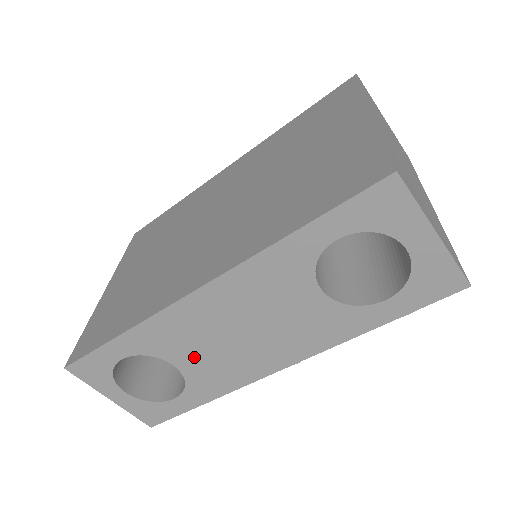
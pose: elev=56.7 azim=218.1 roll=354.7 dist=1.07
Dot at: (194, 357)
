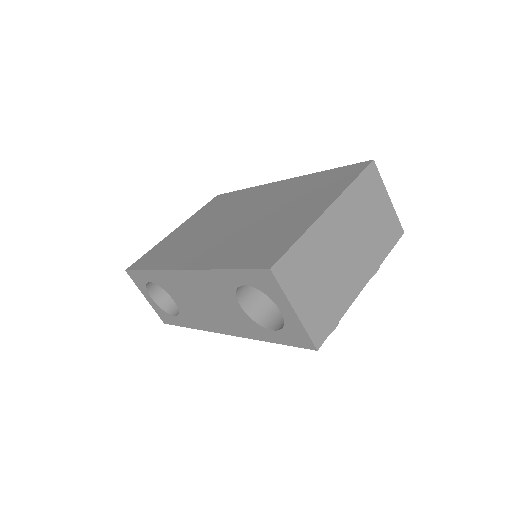
Dot at: (182, 301)
